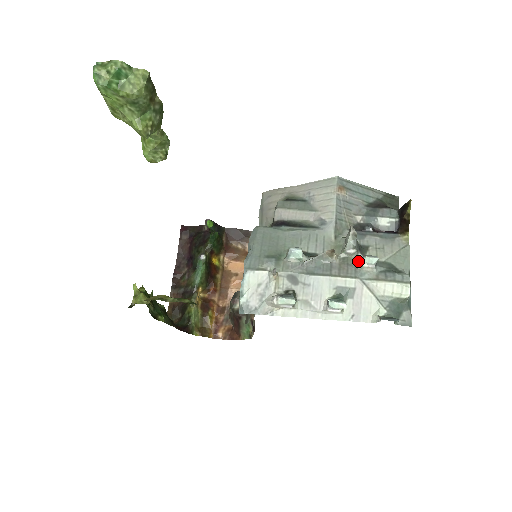
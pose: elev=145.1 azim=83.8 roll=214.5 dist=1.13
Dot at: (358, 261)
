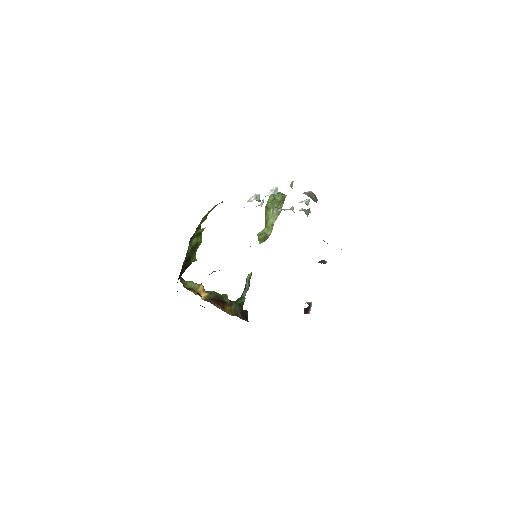
Dot at: occluded
